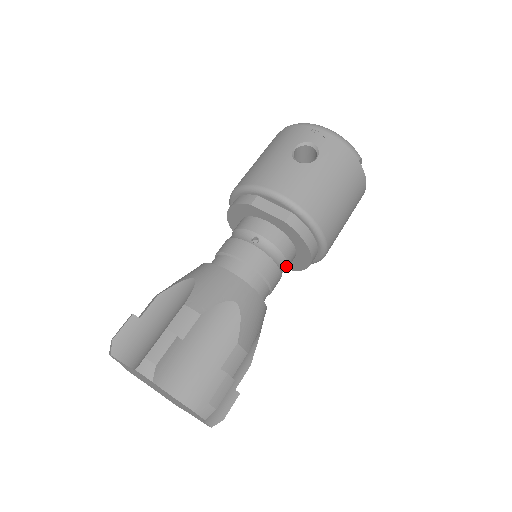
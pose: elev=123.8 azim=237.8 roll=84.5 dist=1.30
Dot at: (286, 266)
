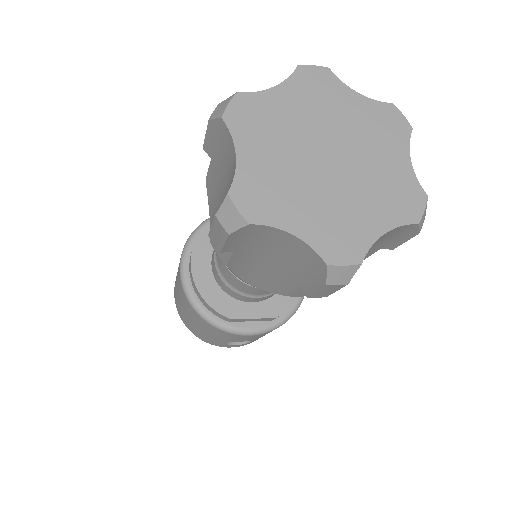
Dot at: occluded
